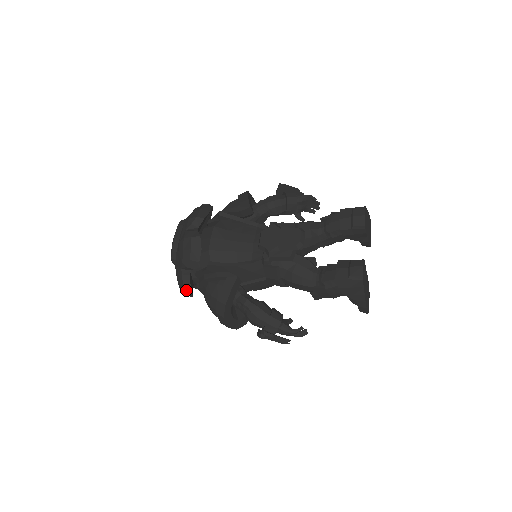
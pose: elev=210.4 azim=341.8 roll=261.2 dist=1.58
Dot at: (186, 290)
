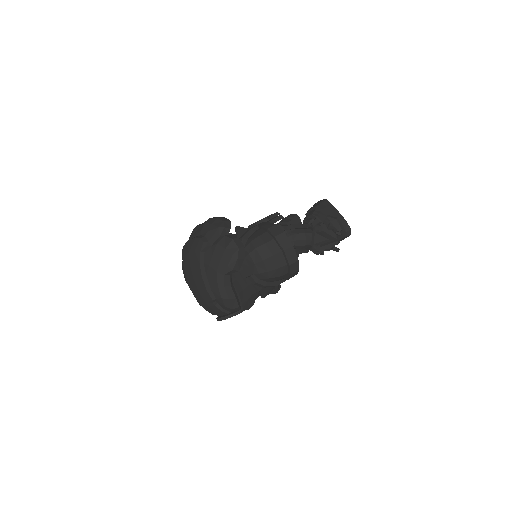
Dot at: (237, 243)
